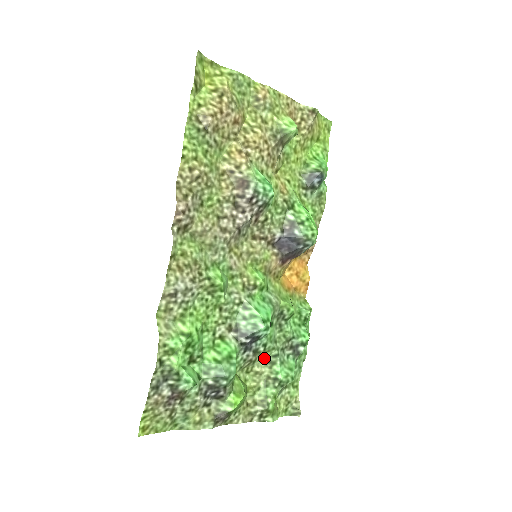
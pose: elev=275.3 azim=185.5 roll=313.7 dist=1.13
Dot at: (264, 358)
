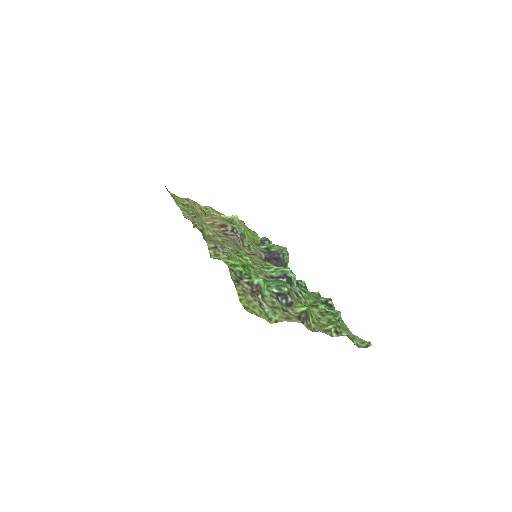
Dot at: (307, 304)
